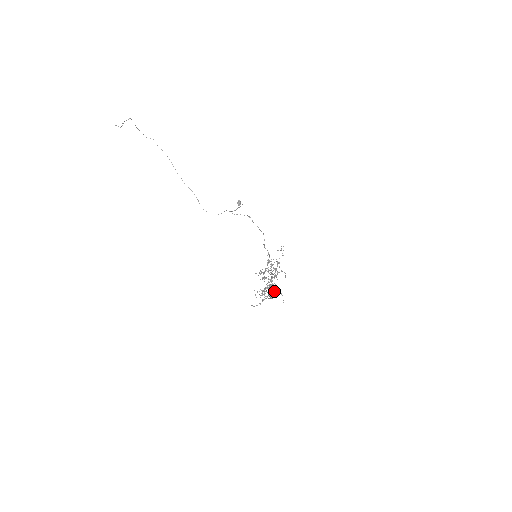
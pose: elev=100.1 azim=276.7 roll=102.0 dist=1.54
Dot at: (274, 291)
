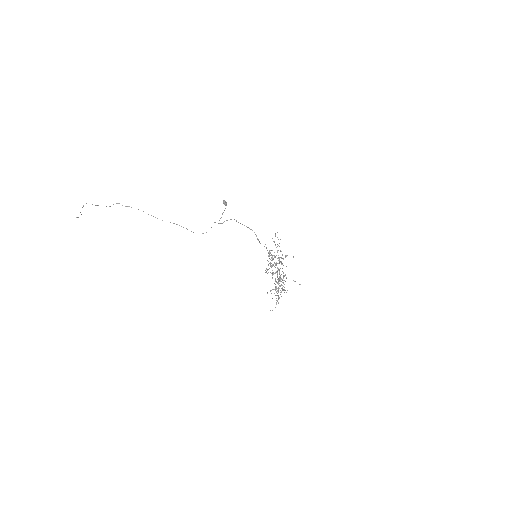
Dot at: occluded
